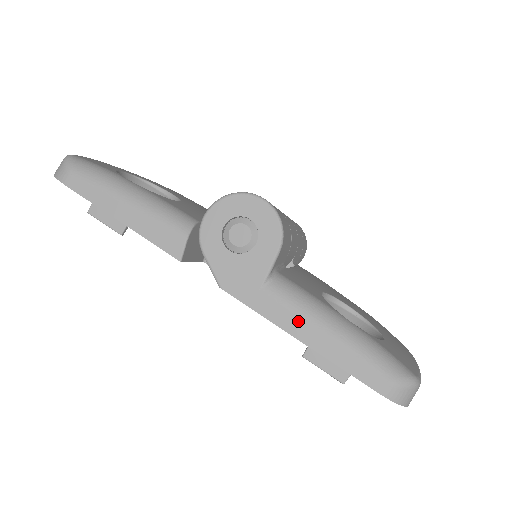
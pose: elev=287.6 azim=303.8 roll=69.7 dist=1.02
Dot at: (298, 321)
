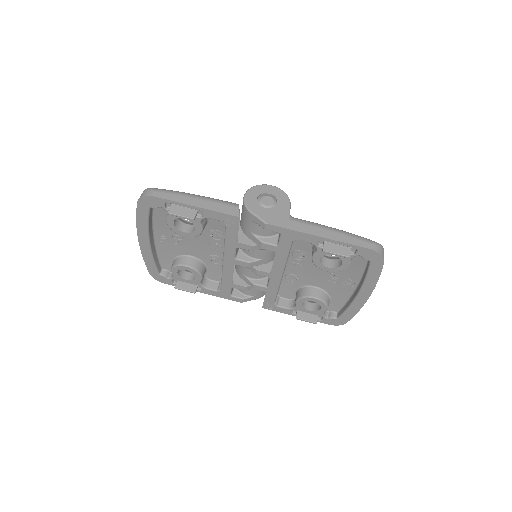
Dot at: (315, 229)
